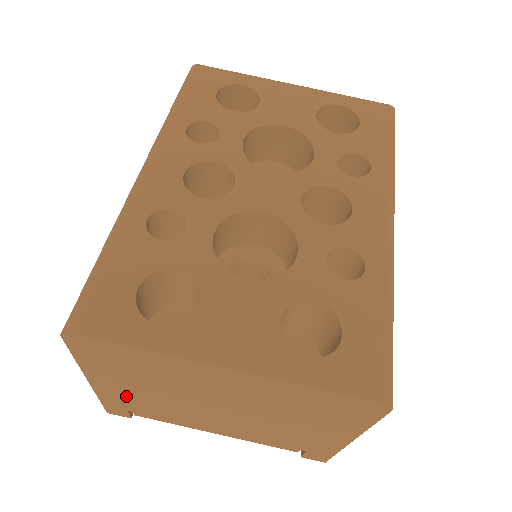
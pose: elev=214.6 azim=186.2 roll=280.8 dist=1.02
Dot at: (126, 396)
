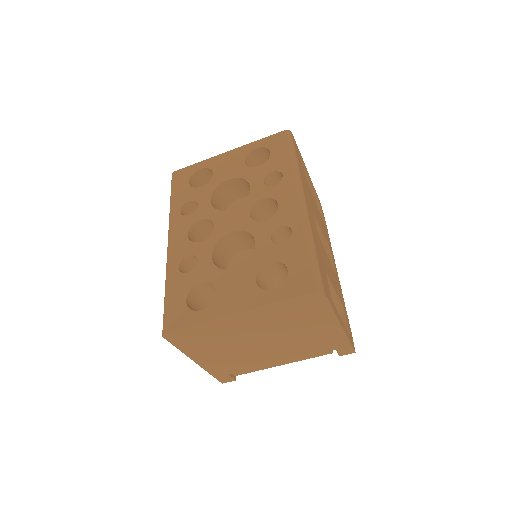
Dot at: (218, 362)
